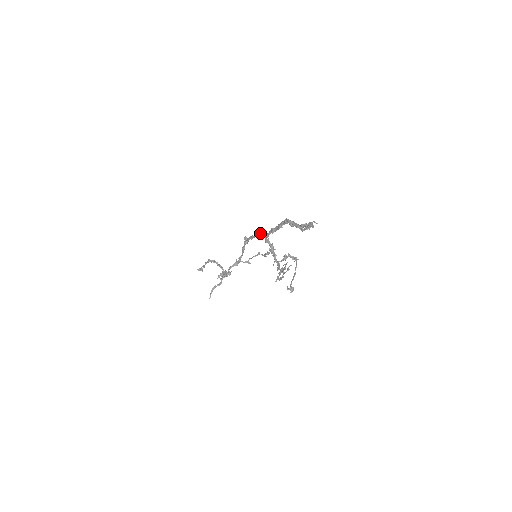
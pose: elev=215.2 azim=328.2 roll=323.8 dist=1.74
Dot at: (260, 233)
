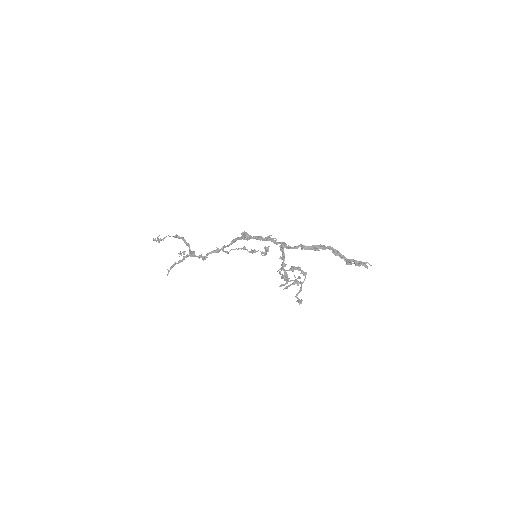
Dot at: (275, 240)
